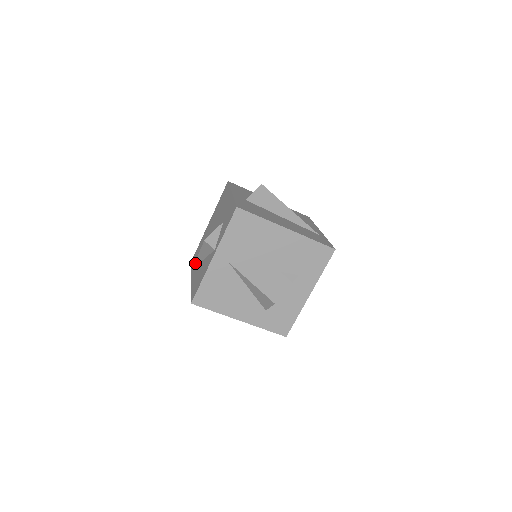
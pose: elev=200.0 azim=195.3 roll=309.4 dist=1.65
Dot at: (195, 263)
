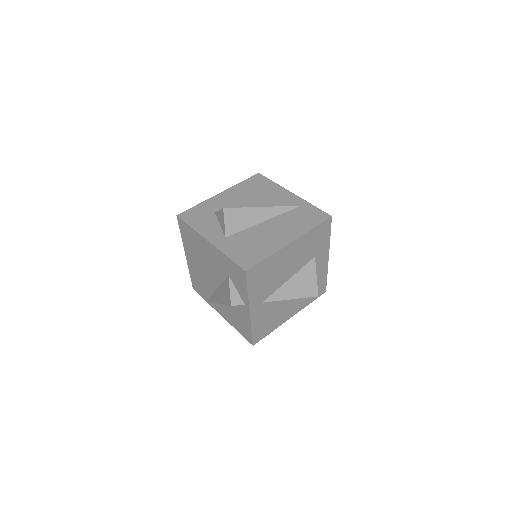
Dot at: (213, 302)
